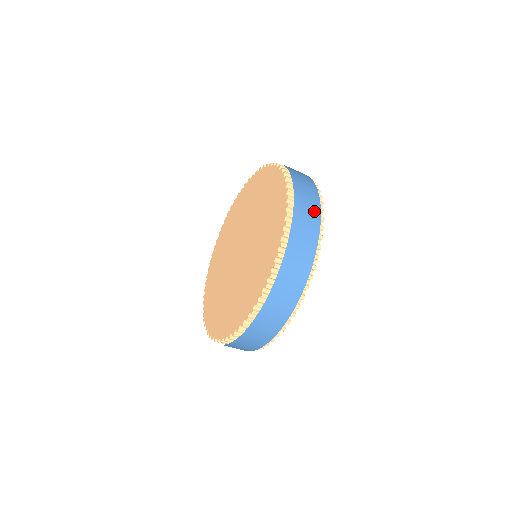
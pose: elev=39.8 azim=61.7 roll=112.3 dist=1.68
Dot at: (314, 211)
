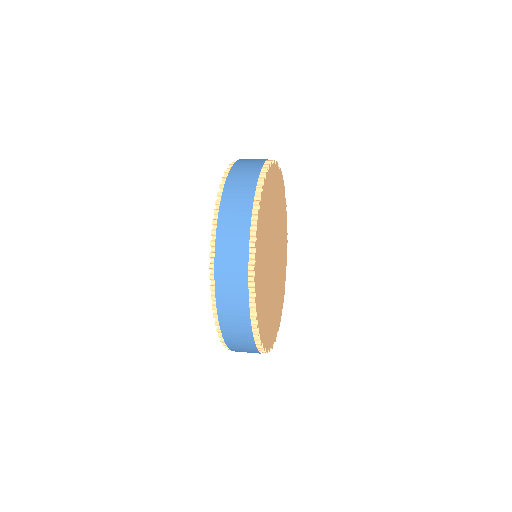
Dot at: (243, 218)
